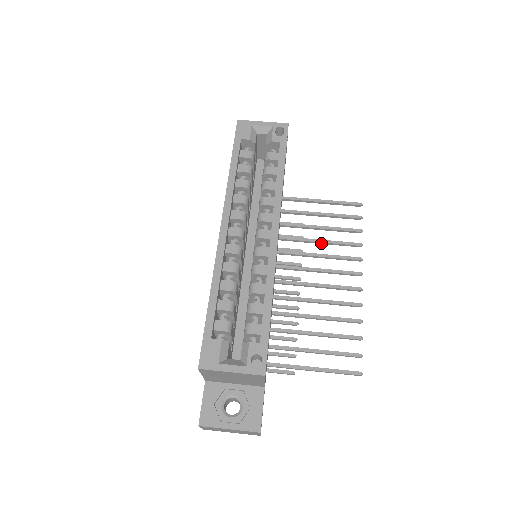
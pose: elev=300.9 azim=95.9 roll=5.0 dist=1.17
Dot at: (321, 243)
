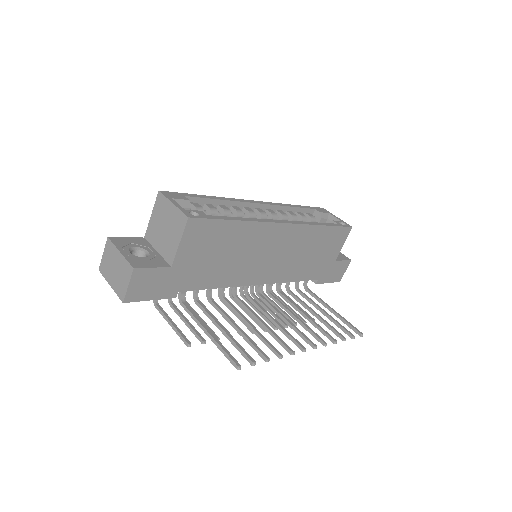
Dot at: (306, 318)
